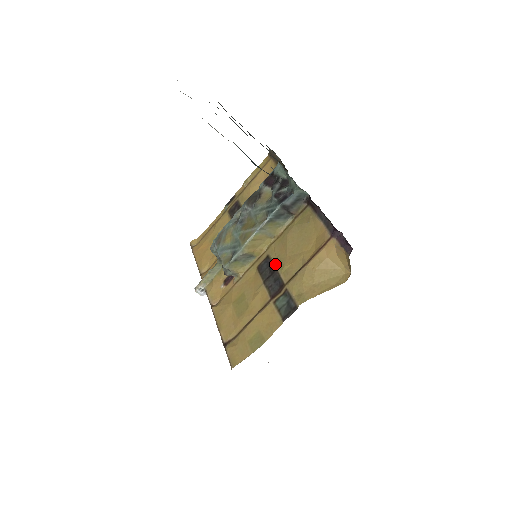
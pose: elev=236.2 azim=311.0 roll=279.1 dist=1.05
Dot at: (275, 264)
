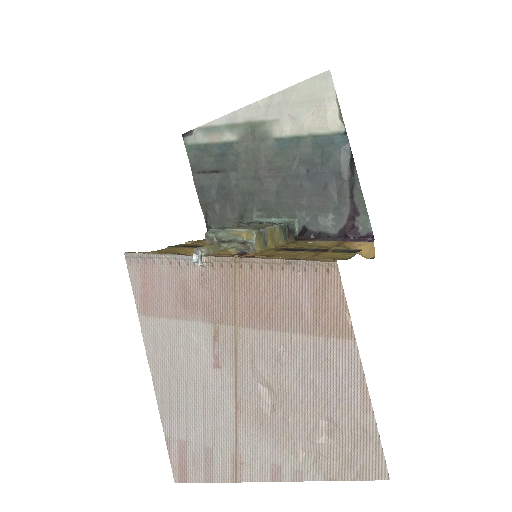
Dot at: (300, 247)
